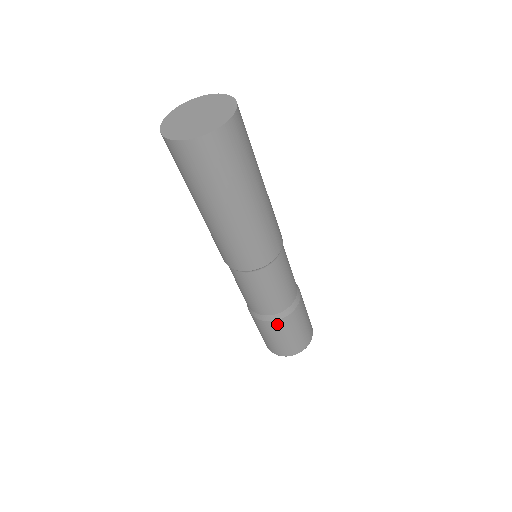
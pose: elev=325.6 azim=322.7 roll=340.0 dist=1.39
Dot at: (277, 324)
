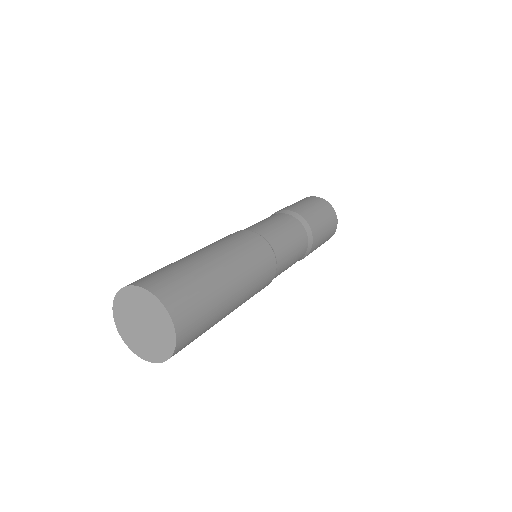
Dot at: occluded
